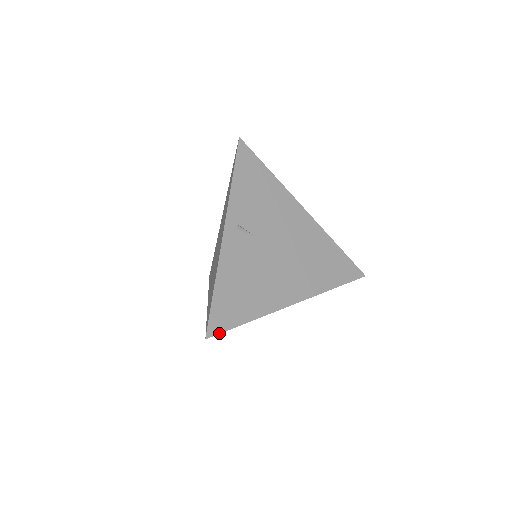
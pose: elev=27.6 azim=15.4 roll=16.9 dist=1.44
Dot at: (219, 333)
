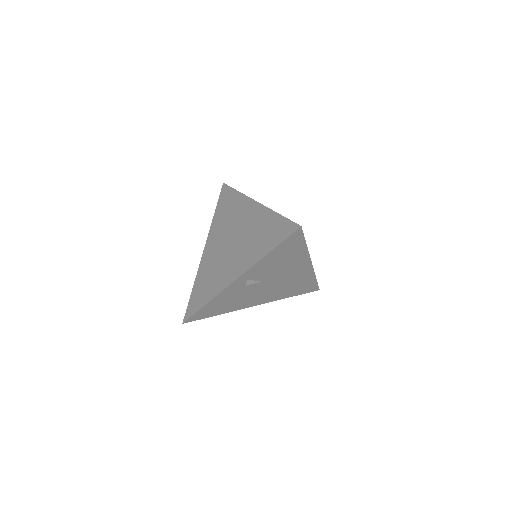
Dot at: occluded
